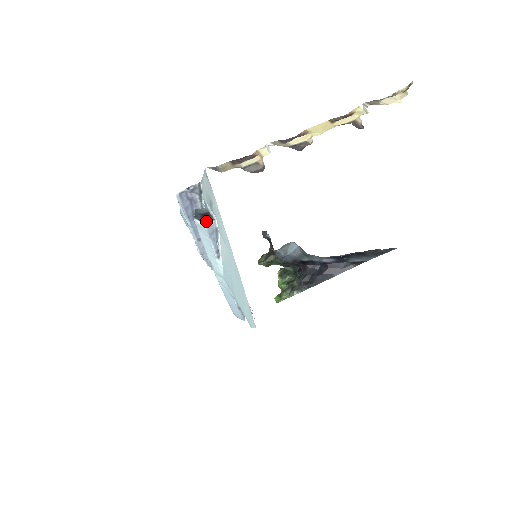
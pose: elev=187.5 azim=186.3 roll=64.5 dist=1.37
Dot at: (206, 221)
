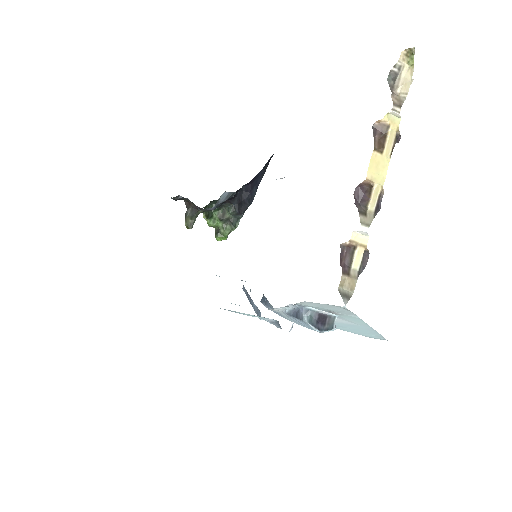
Dot at: (332, 325)
